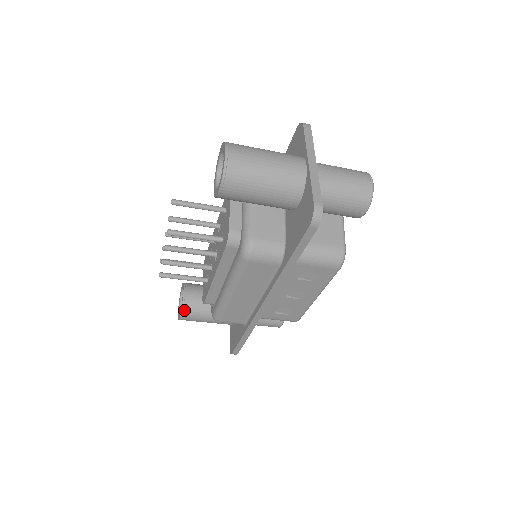
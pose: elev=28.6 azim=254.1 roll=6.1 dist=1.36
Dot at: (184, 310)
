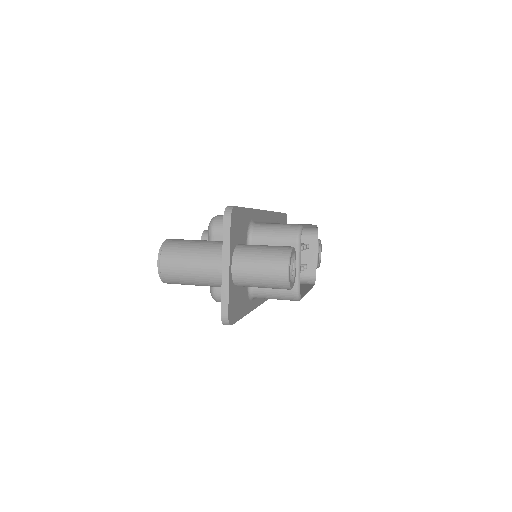
Dot at: occluded
